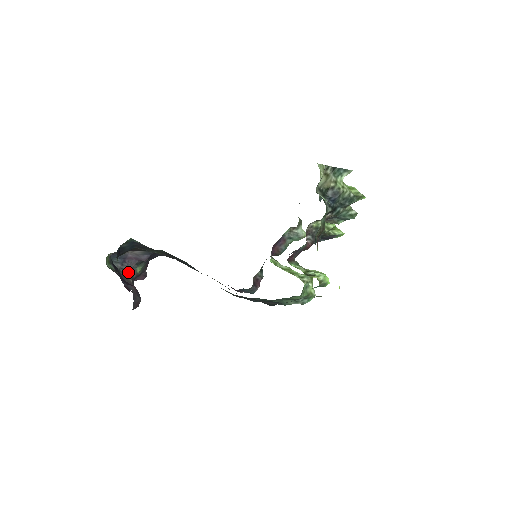
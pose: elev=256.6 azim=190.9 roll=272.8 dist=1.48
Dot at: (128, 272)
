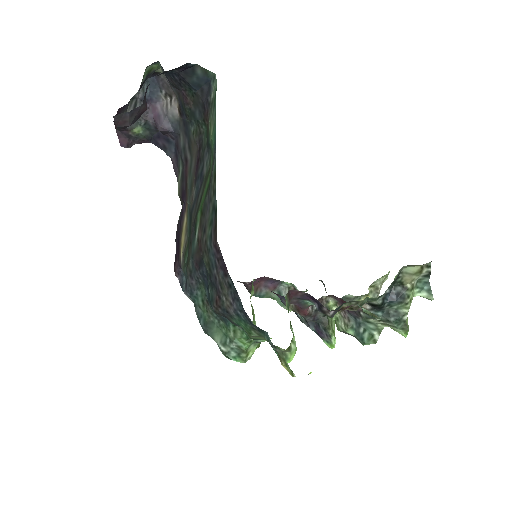
Dot at: occluded
